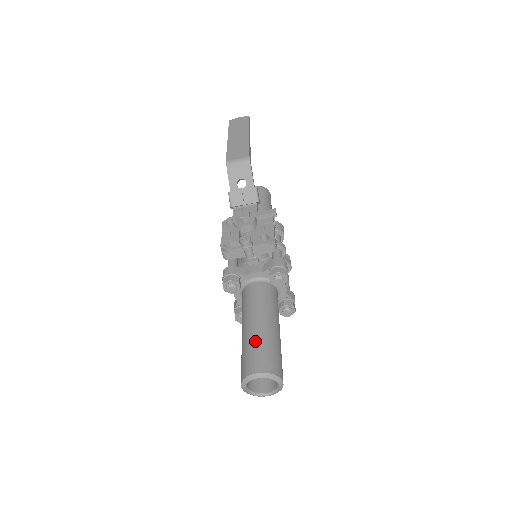
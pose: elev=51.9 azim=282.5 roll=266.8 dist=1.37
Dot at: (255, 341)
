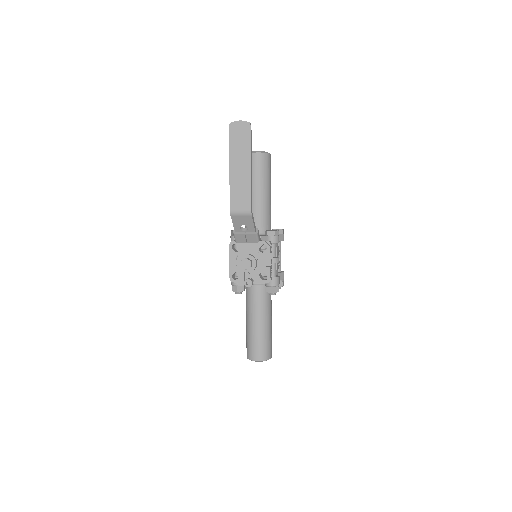
Dot at: (255, 338)
